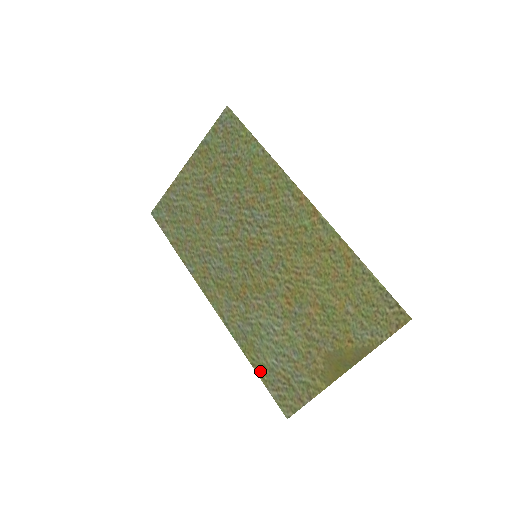
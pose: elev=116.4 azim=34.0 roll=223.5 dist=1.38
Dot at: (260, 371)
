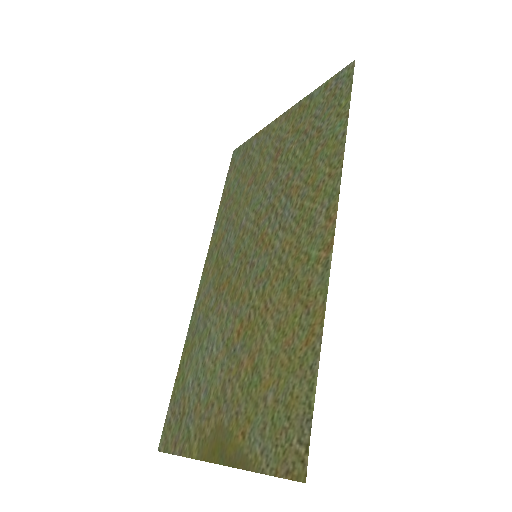
Dot at: (178, 380)
